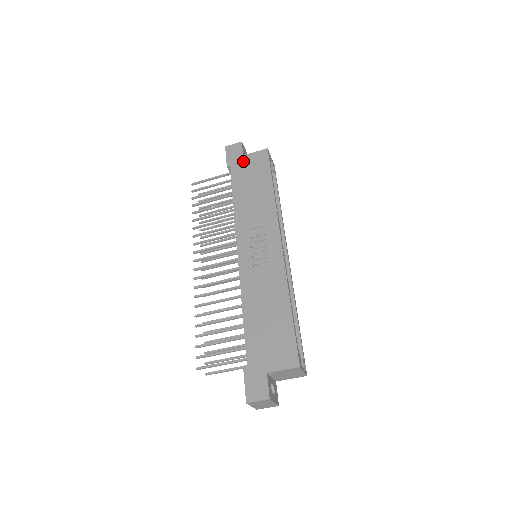
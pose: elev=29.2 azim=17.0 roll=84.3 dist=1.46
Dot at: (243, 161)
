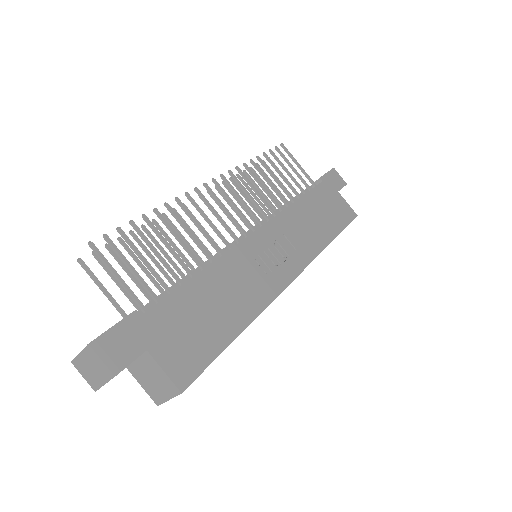
Dot at: (334, 194)
